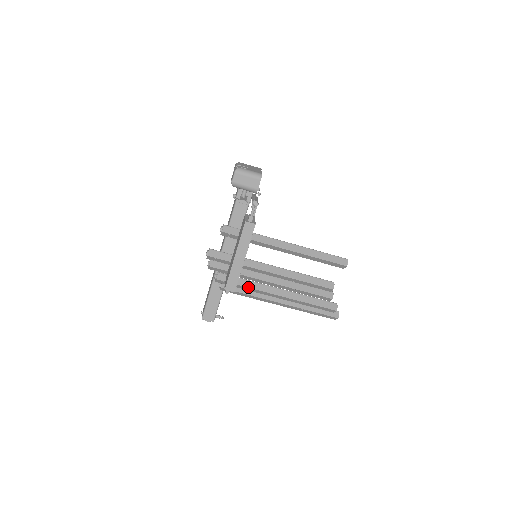
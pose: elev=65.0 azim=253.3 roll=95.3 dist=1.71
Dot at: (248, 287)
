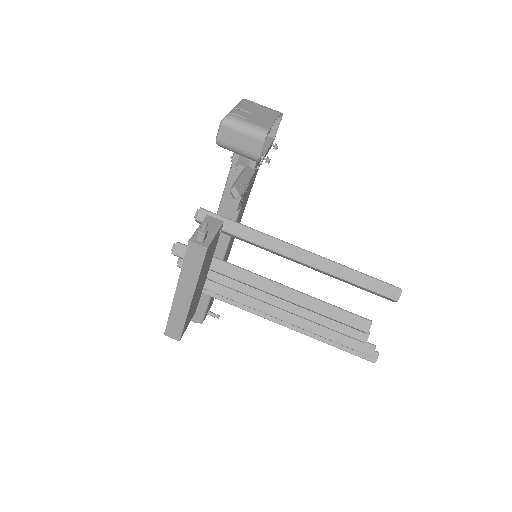
Dot at: (237, 302)
